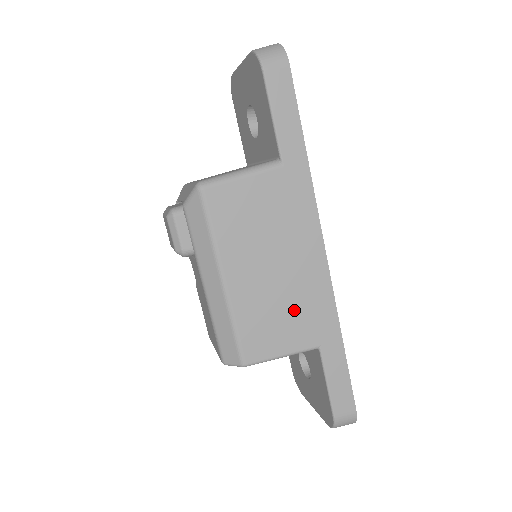
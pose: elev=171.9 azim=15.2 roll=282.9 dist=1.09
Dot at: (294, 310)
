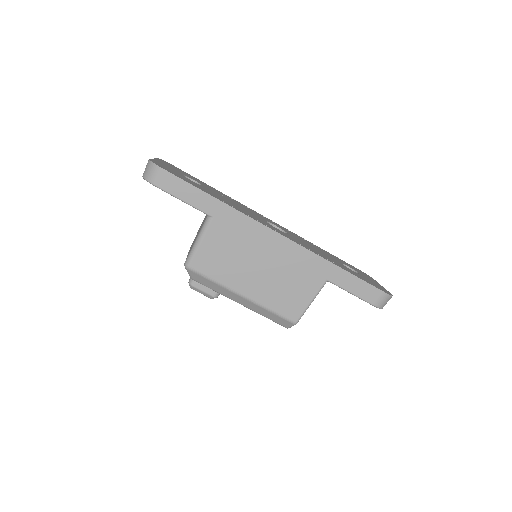
Dot at: (293, 276)
